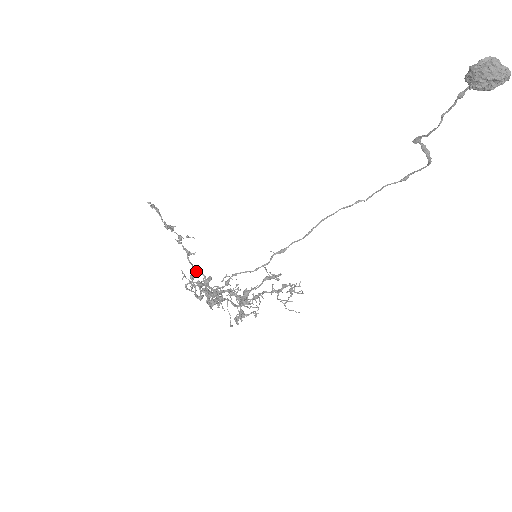
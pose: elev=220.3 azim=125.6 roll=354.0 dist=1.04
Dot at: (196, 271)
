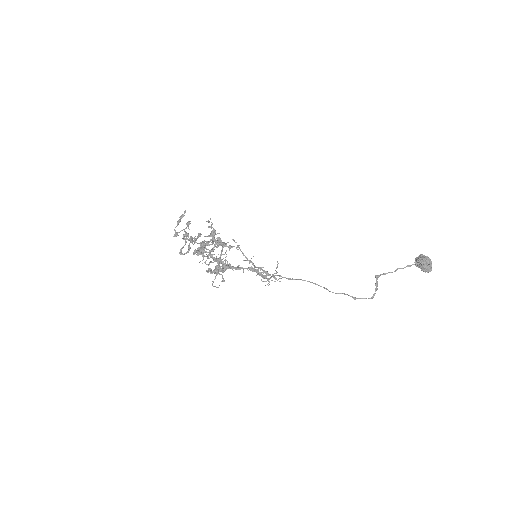
Dot at: occluded
